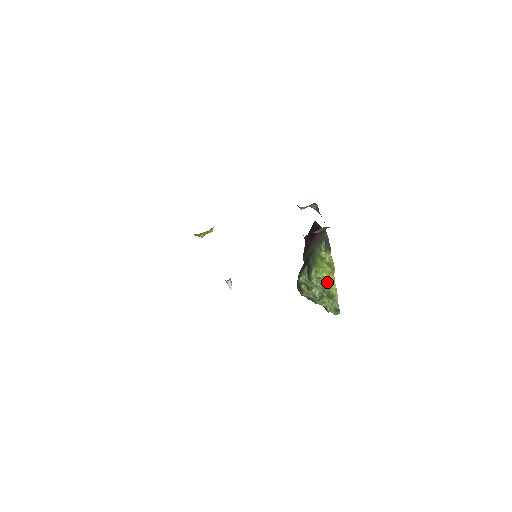
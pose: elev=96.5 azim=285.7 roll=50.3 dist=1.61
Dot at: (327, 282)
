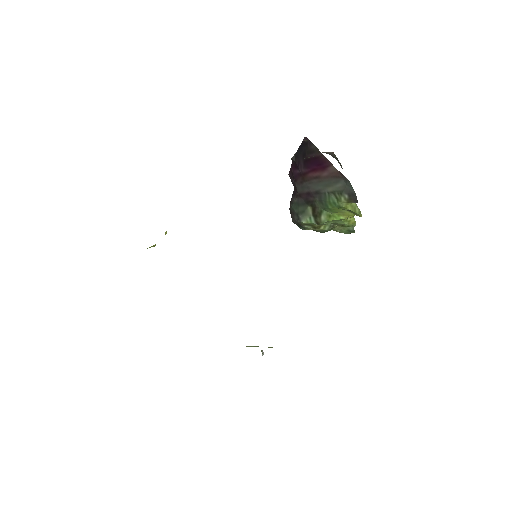
Dot at: (343, 220)
